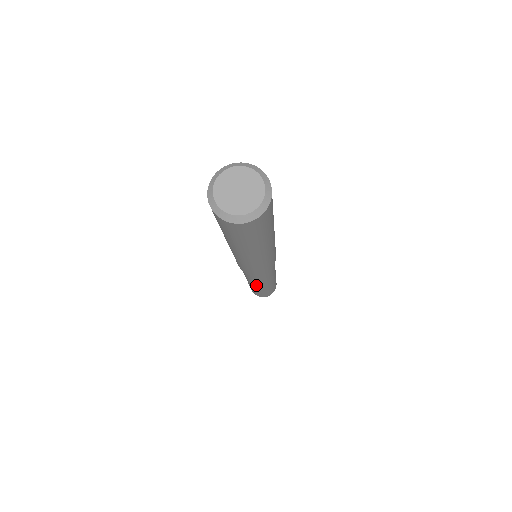
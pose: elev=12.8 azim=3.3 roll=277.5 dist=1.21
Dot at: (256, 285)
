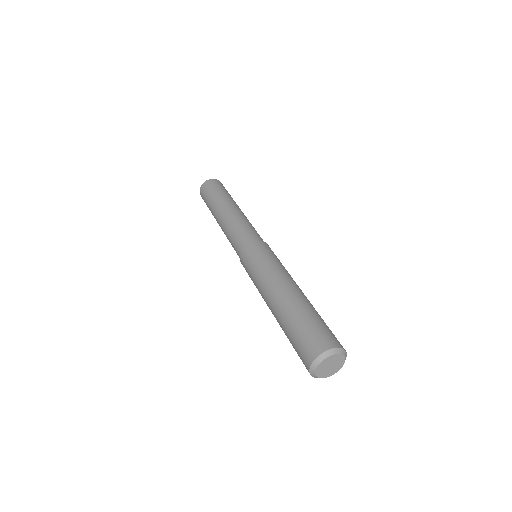
Dot at: occluded
